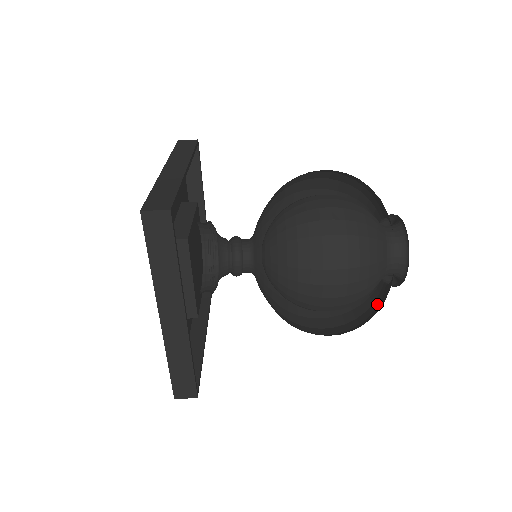
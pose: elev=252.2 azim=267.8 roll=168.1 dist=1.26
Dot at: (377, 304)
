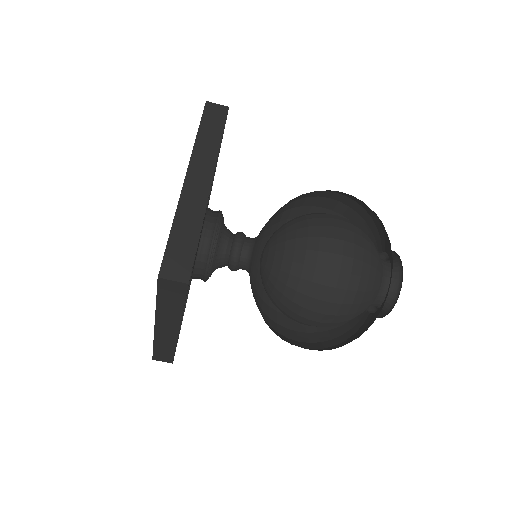
Dot at: occluded
